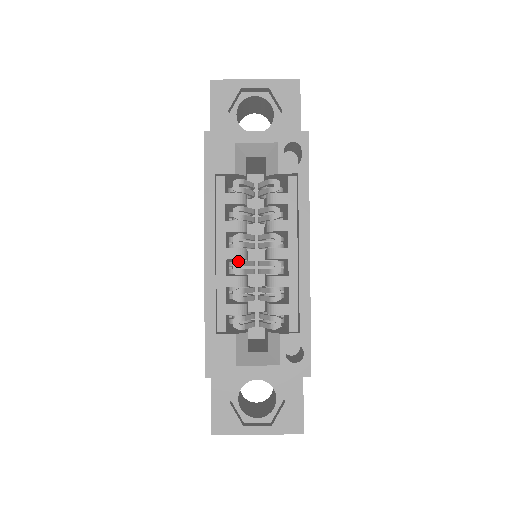
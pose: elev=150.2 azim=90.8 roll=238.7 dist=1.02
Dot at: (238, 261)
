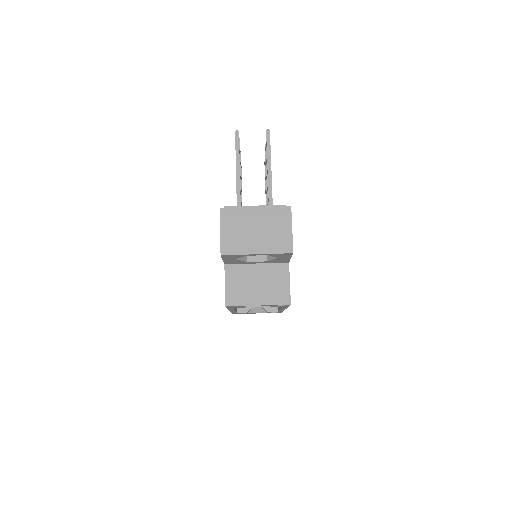
Dot at: occluded
